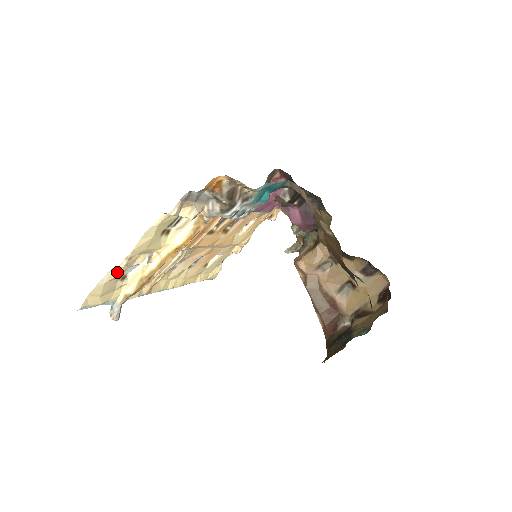
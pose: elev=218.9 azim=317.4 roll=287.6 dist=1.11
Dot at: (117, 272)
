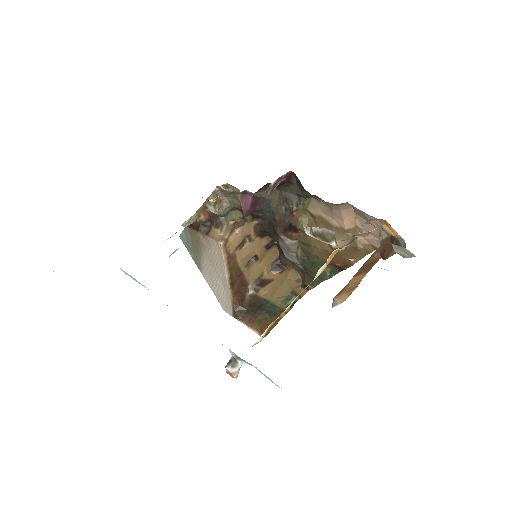
Dot at: occluded
